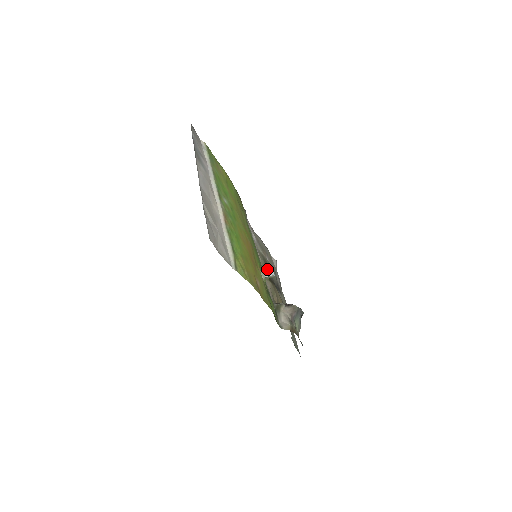
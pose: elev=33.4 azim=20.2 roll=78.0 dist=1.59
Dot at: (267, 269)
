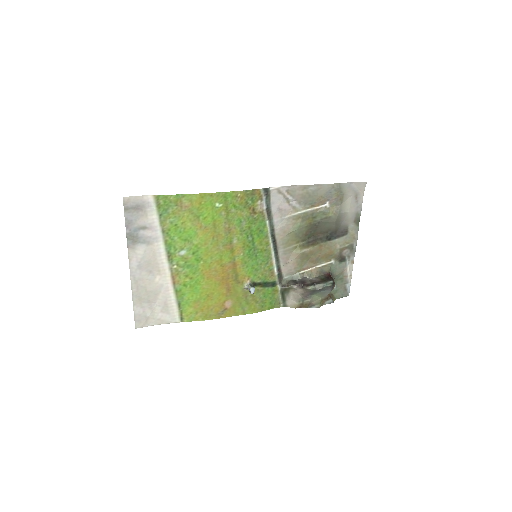
Dot at: (311, 228)
